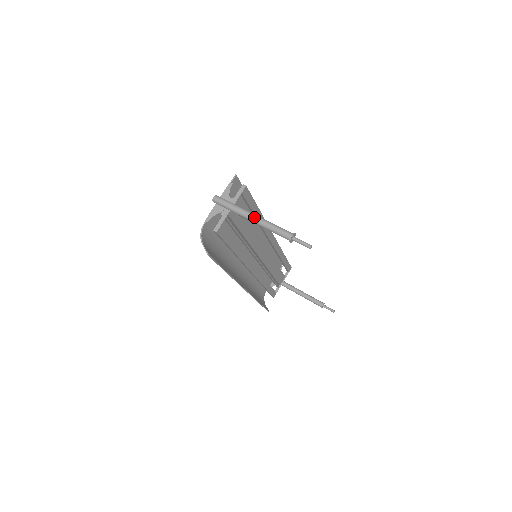
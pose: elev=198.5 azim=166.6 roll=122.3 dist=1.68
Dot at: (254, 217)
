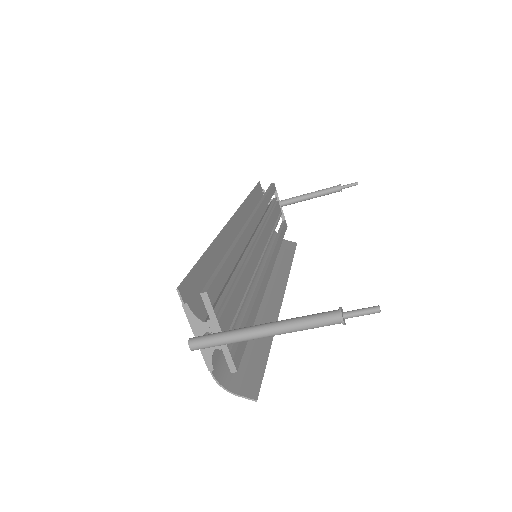
Dot at: (267, 333)
